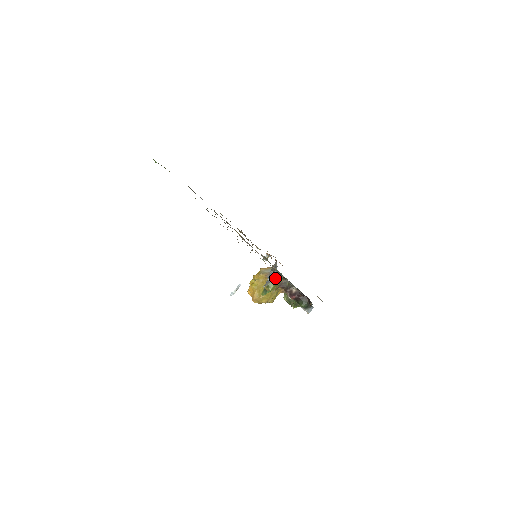
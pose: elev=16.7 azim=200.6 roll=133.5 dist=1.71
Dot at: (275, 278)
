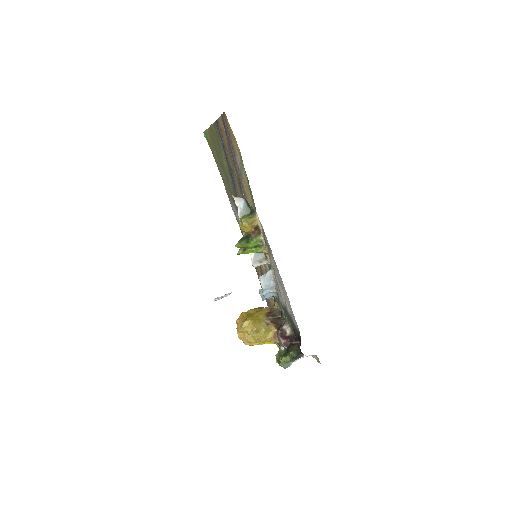
Dot at: (262, 261)
